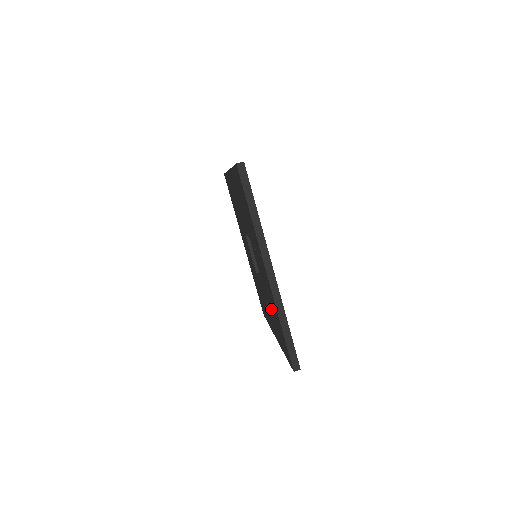
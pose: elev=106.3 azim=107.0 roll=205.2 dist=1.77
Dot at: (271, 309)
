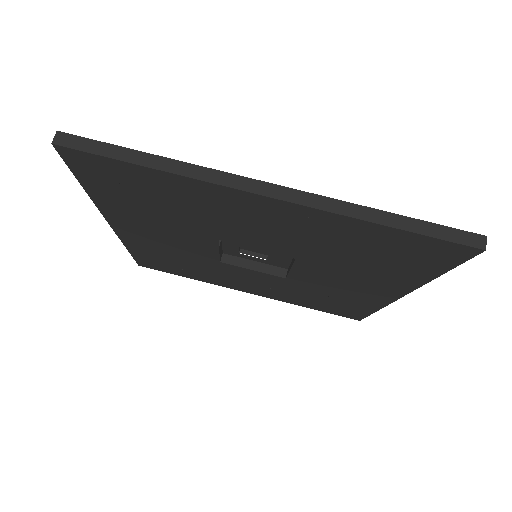
Dot at: (347, 259)
